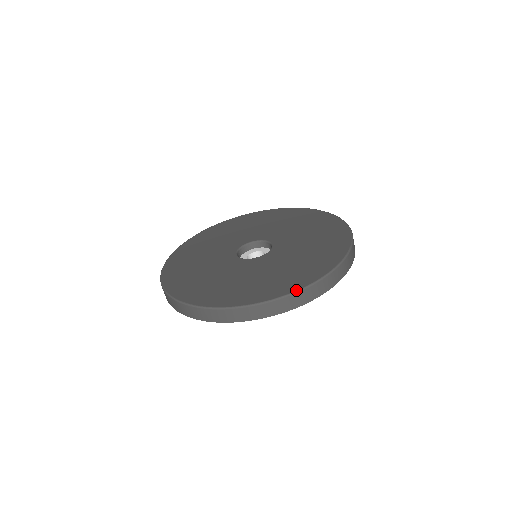
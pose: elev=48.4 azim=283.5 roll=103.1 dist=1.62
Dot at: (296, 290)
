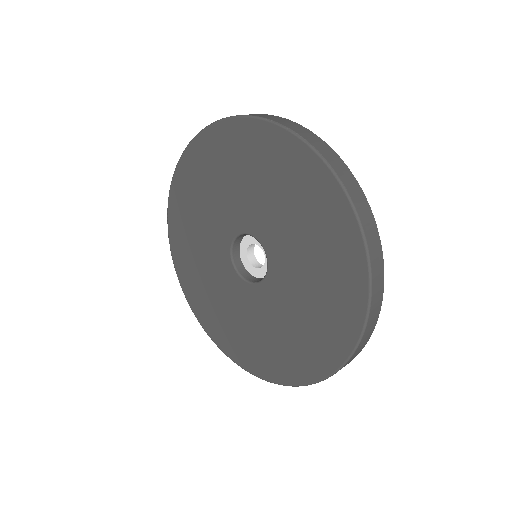
Dot at: (343, 362)
